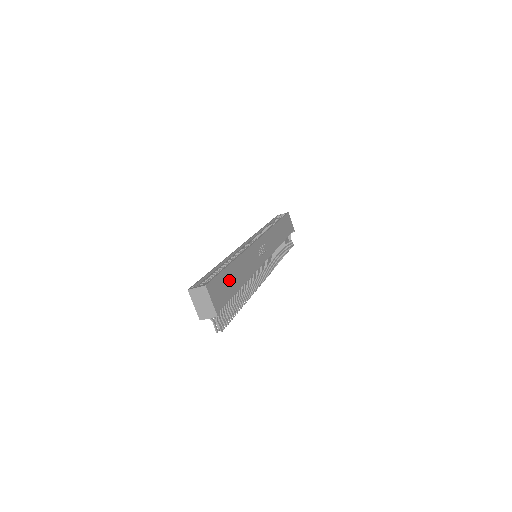
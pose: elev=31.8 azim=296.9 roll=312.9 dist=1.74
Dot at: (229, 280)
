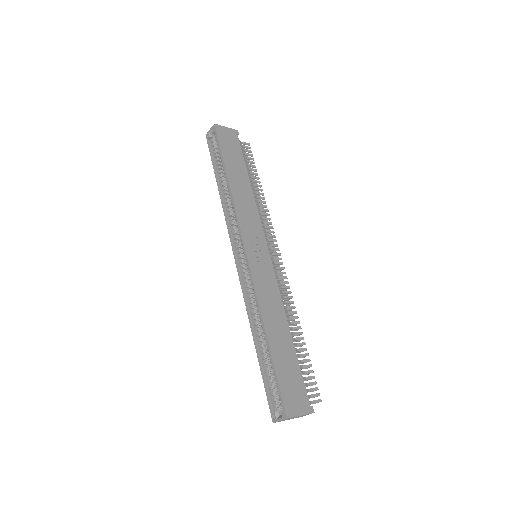
Dot at: (284, 361)
